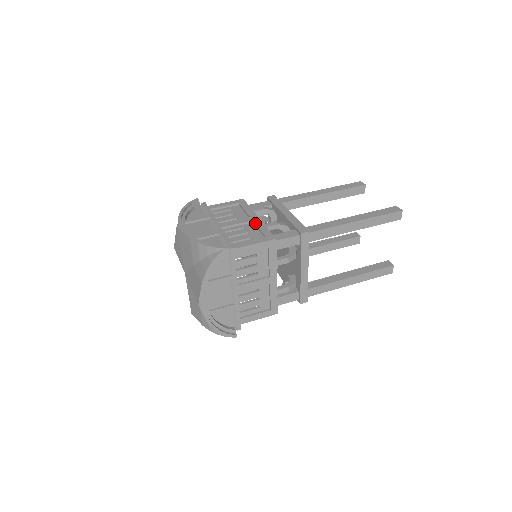
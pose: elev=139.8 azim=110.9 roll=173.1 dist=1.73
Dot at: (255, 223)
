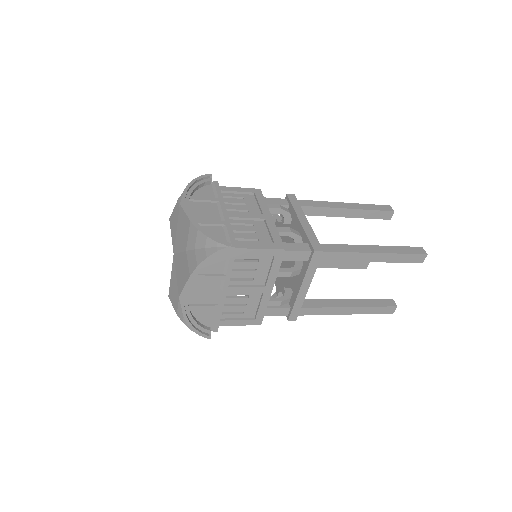
Dot at: occluded
